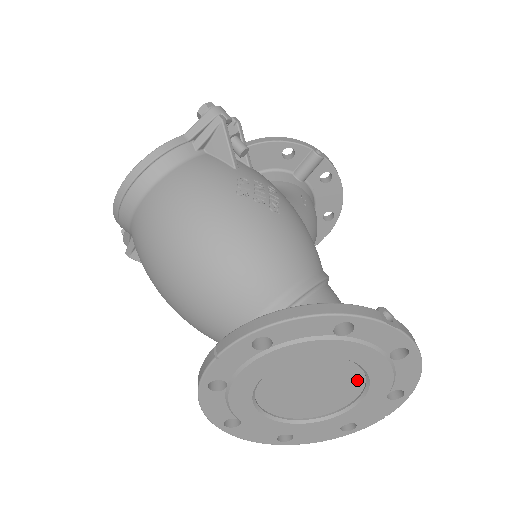
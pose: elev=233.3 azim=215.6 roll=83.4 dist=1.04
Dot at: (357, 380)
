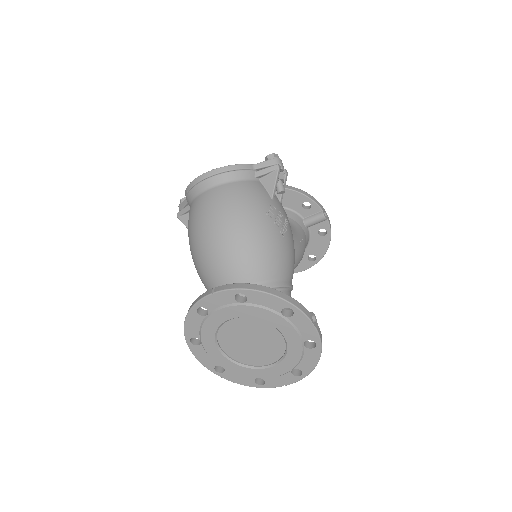
Dot at: (280, 350)
